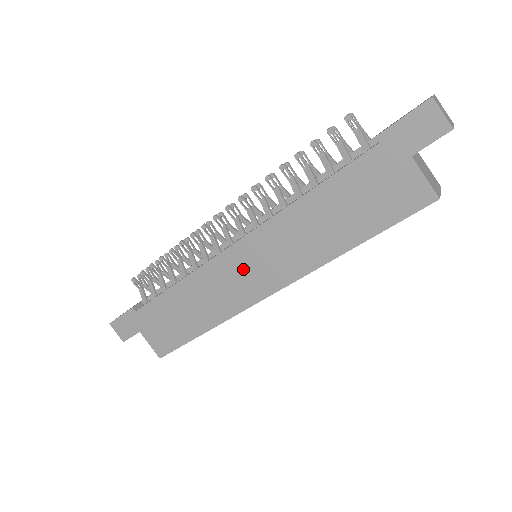
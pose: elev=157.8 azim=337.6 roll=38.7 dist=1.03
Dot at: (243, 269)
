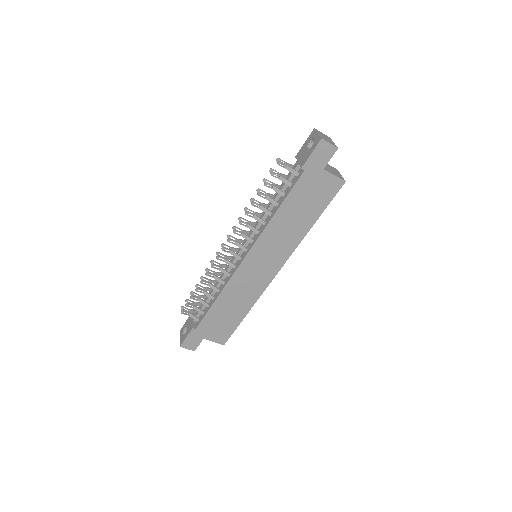
Dot at: (256, 268)
